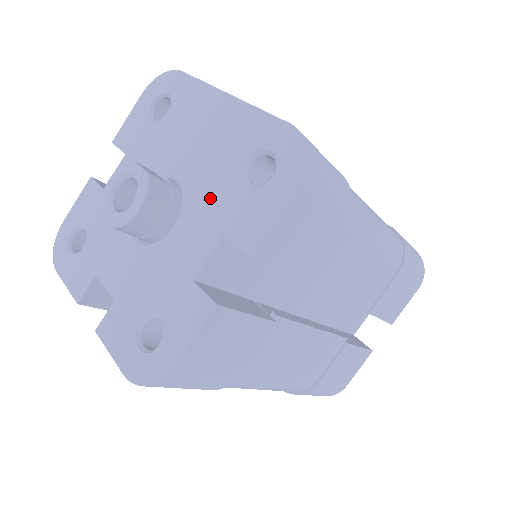
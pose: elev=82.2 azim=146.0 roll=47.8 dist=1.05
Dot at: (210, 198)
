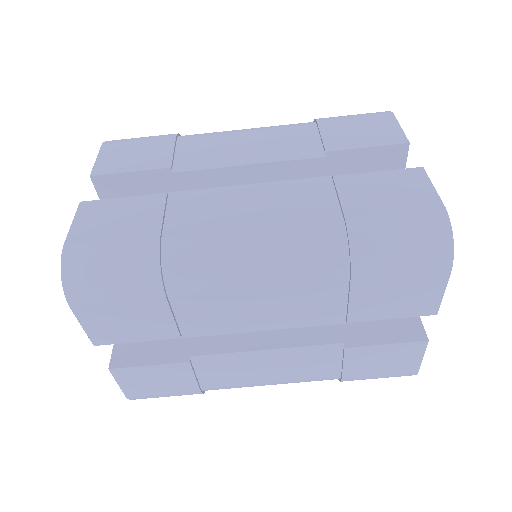
Dot at: occluded
